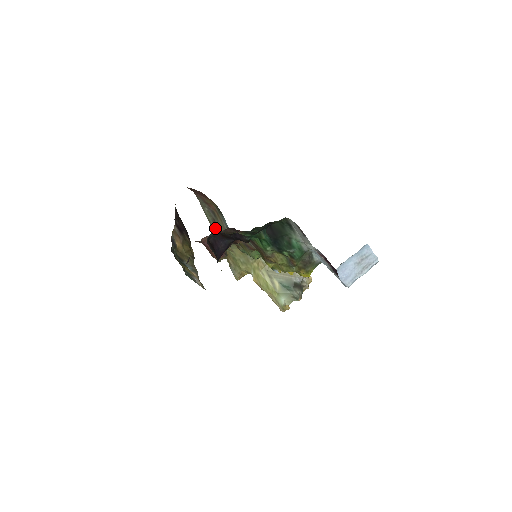
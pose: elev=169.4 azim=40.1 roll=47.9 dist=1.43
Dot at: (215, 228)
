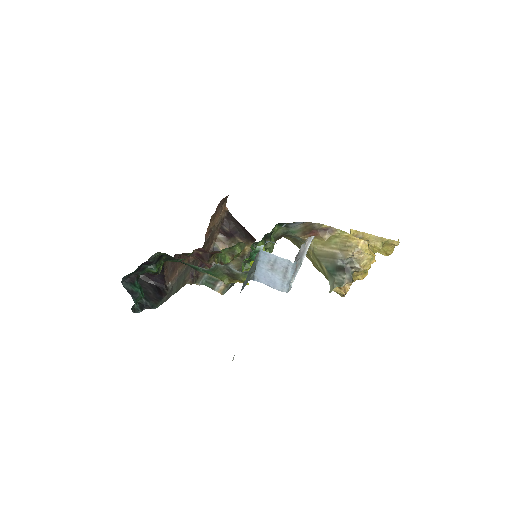
Dot at: occluded
